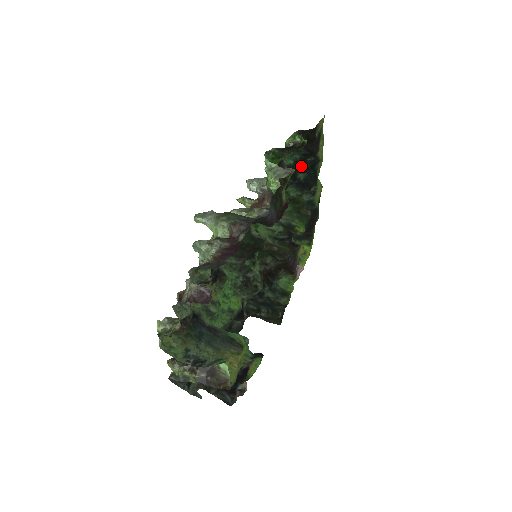
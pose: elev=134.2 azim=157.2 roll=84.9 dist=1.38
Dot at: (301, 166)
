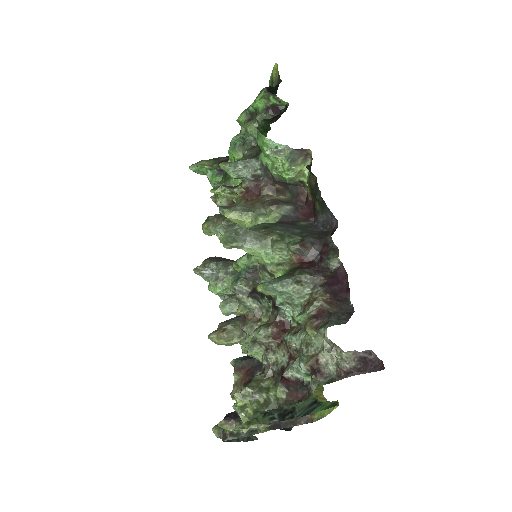
Dot at: occluded
